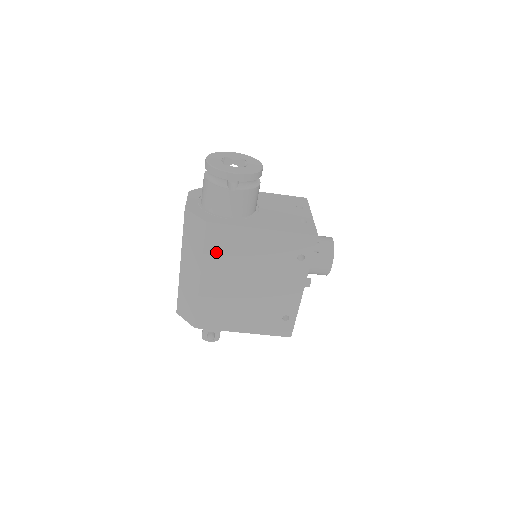
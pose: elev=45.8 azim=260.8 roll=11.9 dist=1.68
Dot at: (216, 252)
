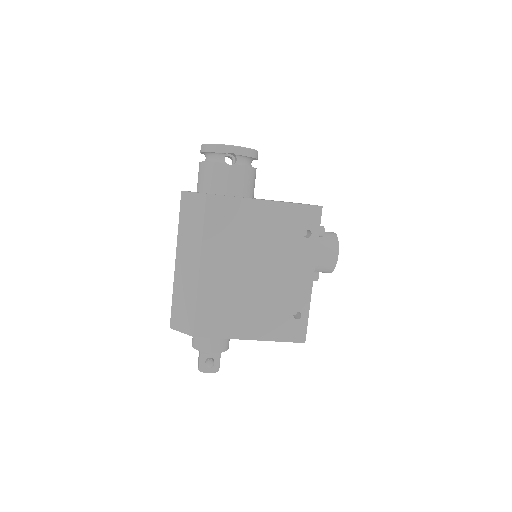
Dot at: (217, 231)
